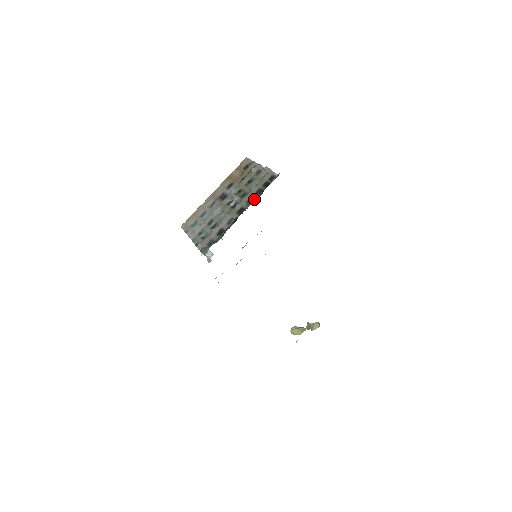
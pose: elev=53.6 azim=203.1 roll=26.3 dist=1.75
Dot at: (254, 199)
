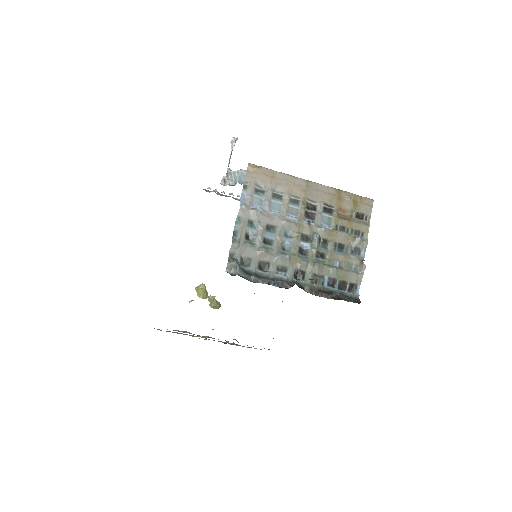
Dot at: (320, 286)
